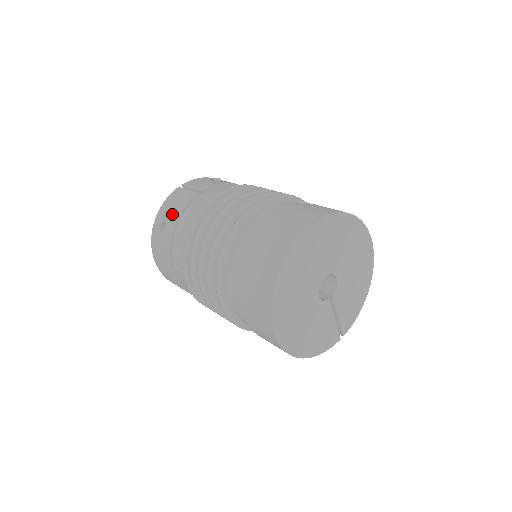
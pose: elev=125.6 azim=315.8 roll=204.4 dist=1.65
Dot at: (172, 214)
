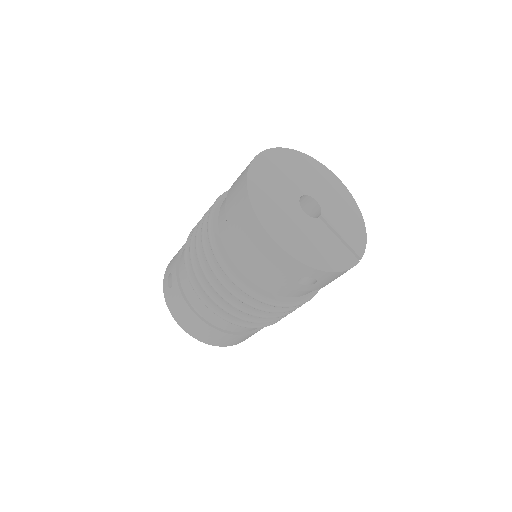
Dot at: (173, 263)
